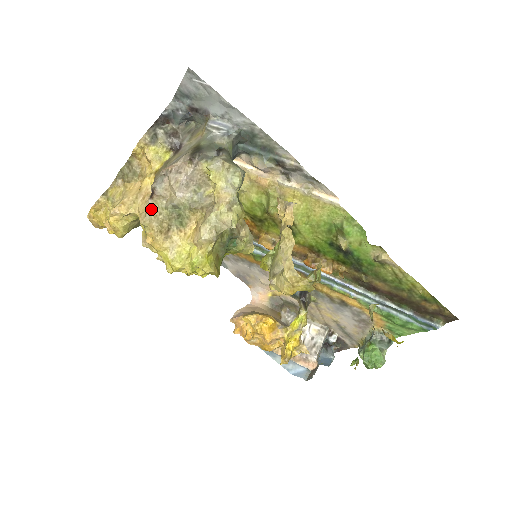
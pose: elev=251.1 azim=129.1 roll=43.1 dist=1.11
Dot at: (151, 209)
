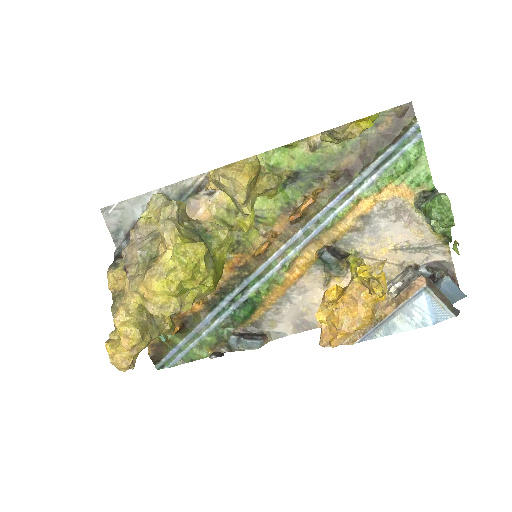
Dot at: (132, 278)
